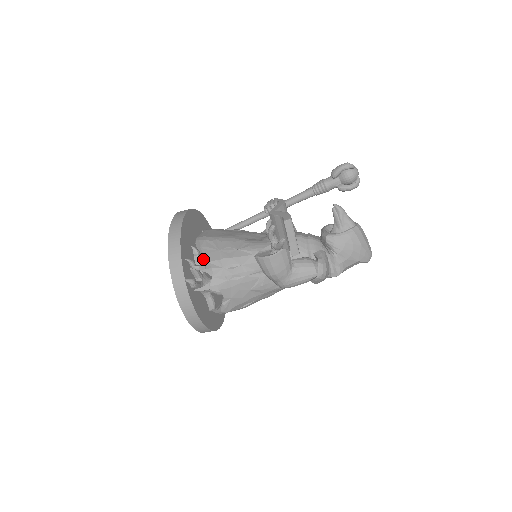
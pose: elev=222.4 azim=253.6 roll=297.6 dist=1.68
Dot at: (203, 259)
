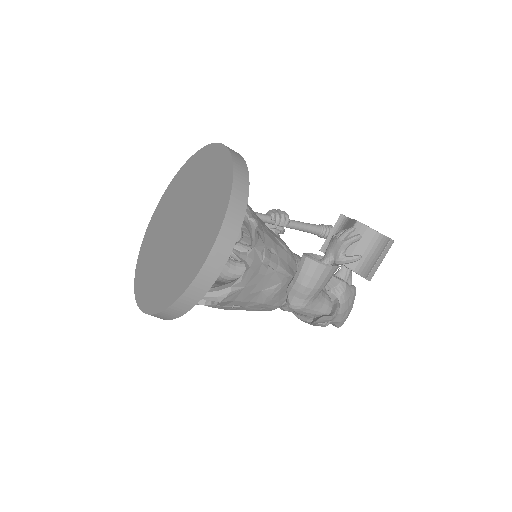
Dot at: occluded
